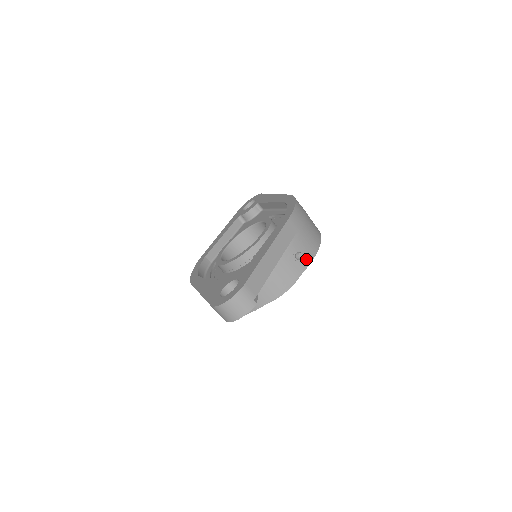
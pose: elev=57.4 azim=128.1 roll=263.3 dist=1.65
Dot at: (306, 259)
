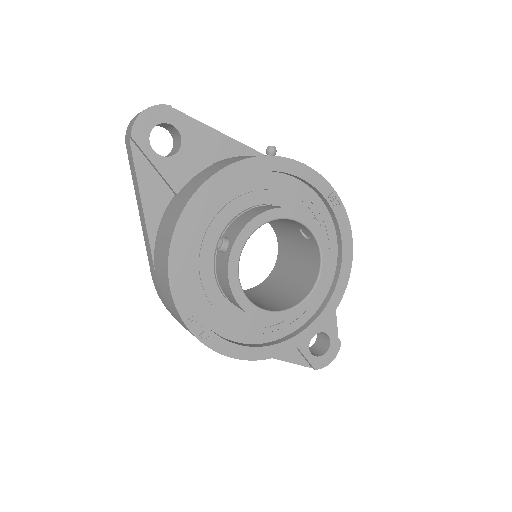
Dot at: occluded
